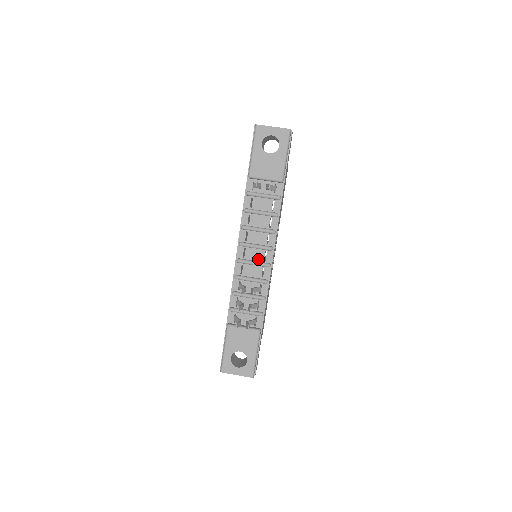
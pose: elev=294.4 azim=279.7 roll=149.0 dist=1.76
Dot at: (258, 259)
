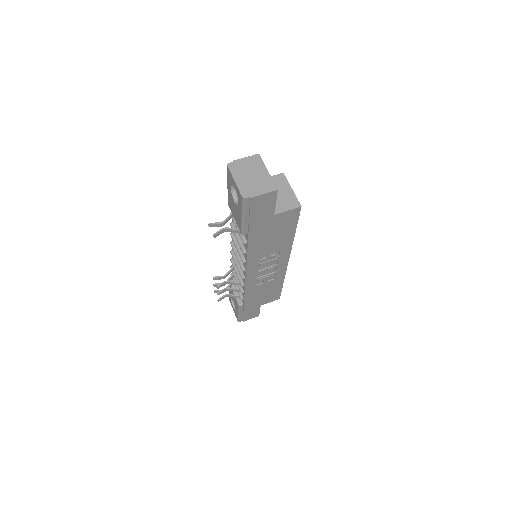
Dot at: occluded
